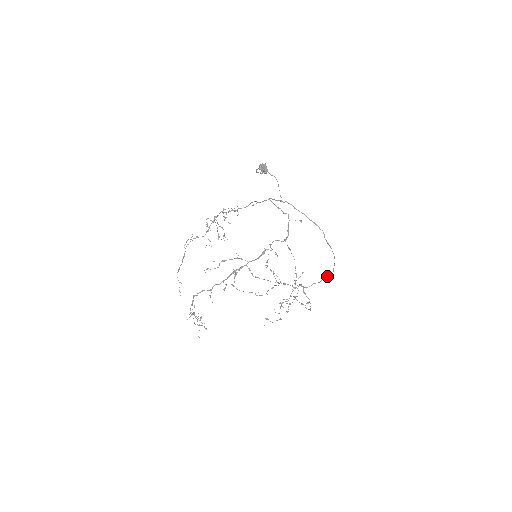
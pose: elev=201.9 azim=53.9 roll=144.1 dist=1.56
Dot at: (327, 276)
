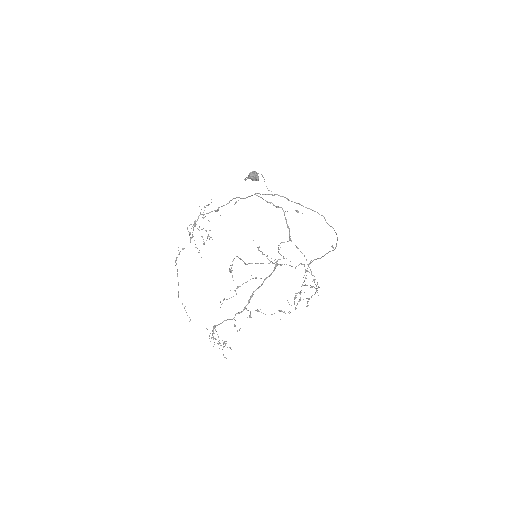
Dot at: (329, 251)
